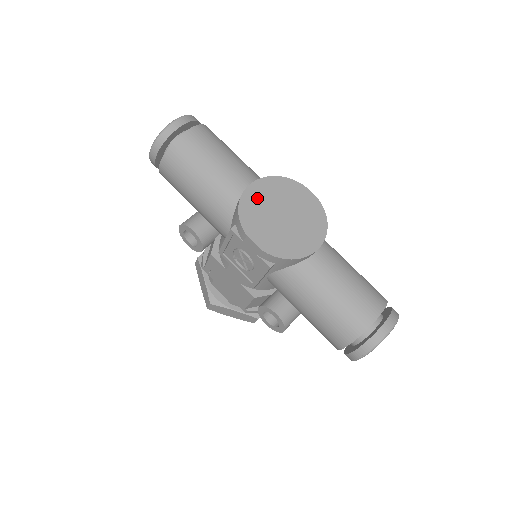
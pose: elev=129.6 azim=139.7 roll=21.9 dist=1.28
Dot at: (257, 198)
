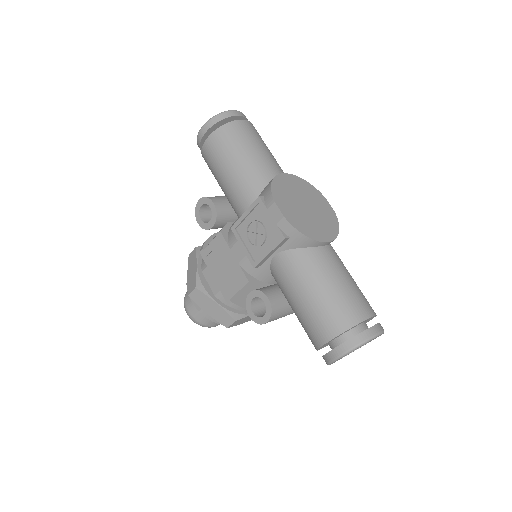
Dot at: (288, 184)
